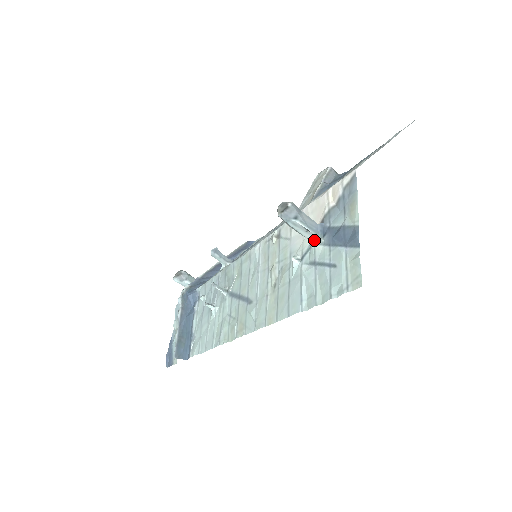
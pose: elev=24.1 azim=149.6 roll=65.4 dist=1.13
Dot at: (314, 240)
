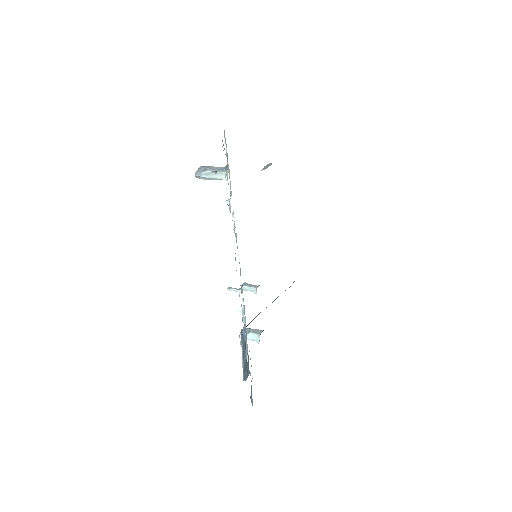
Dot at: occluded
